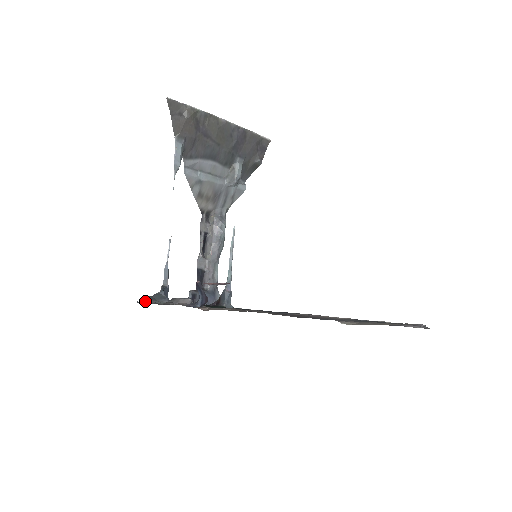
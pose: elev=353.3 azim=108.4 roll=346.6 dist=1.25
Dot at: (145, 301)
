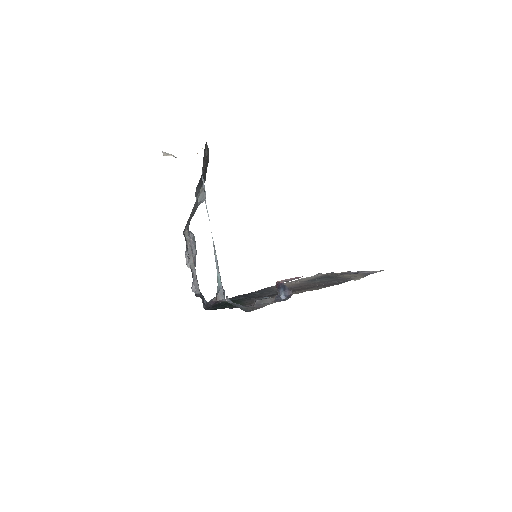
Dot at: (244, 310)
